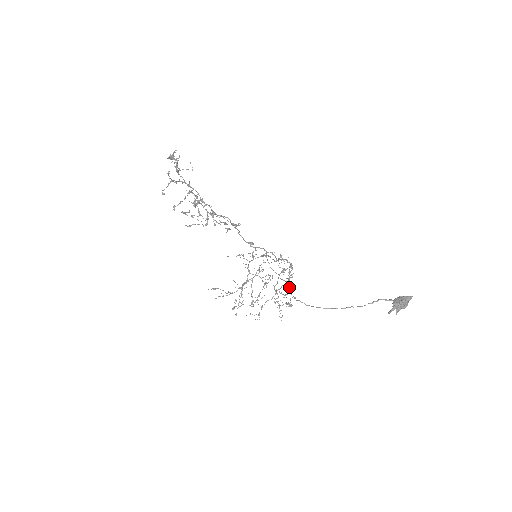
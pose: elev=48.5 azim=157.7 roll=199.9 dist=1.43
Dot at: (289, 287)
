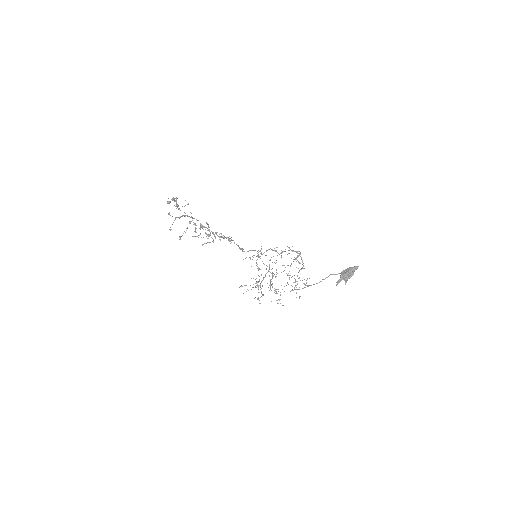
Dot at: occluded
